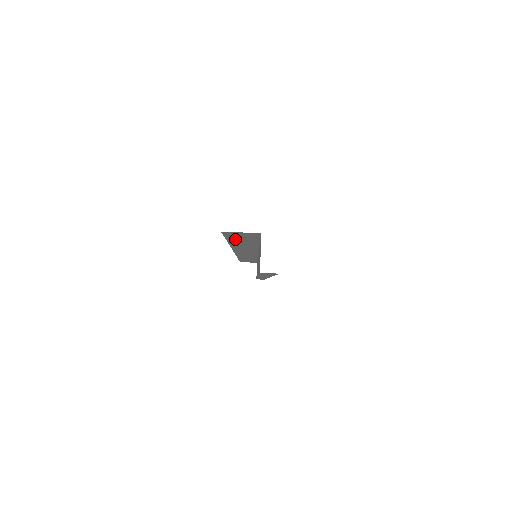
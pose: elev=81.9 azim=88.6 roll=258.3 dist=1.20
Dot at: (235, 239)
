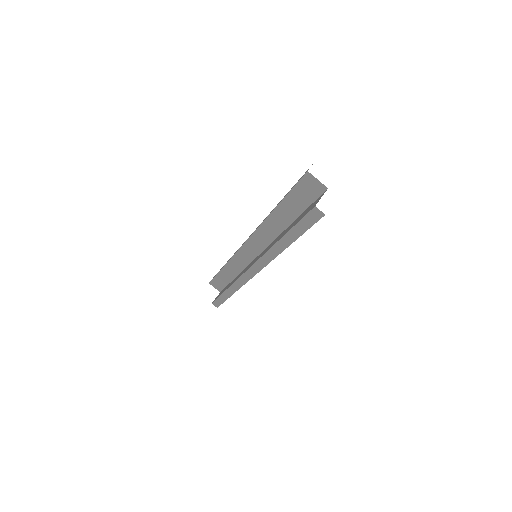
Dot at: (293, 197)
